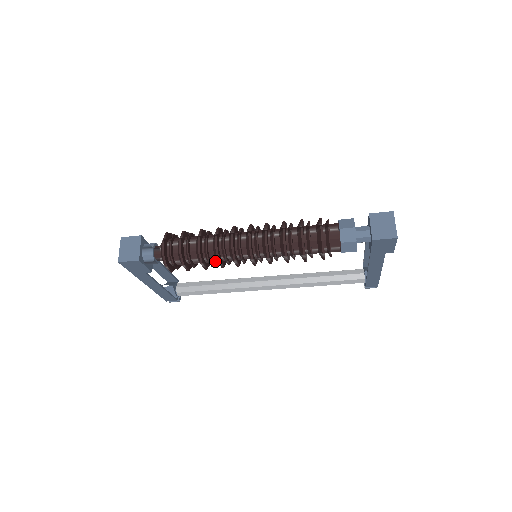
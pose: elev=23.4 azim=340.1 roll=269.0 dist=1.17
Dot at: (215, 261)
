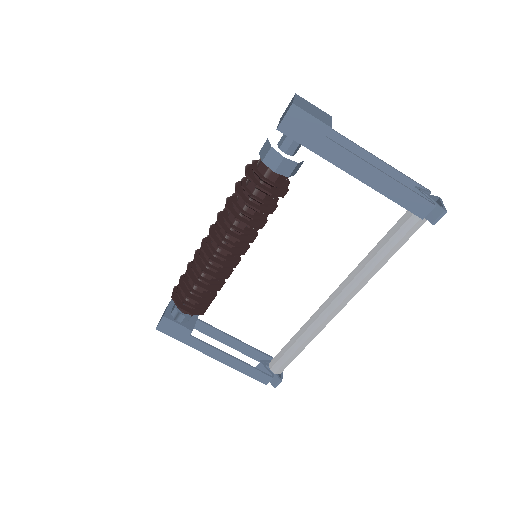
Dot at: (210, 278)
